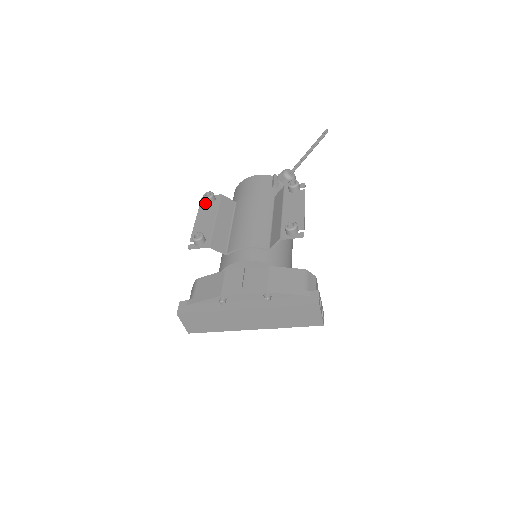
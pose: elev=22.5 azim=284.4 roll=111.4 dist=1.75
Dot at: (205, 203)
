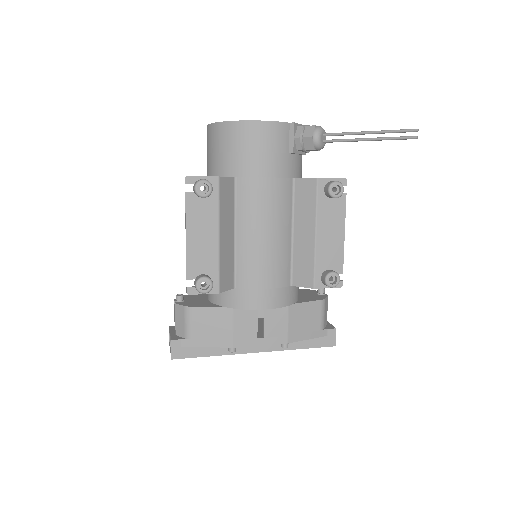
Dot at: (195, 195)
